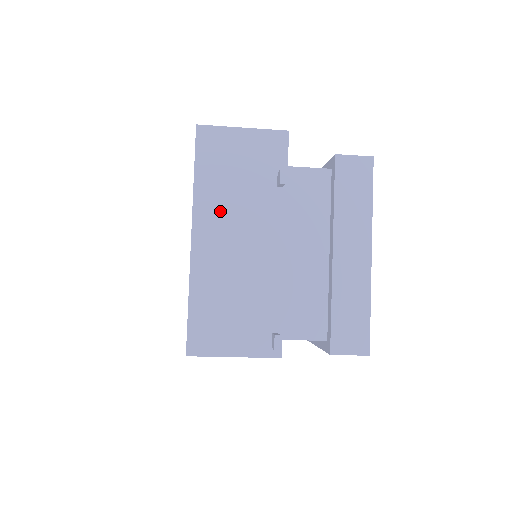
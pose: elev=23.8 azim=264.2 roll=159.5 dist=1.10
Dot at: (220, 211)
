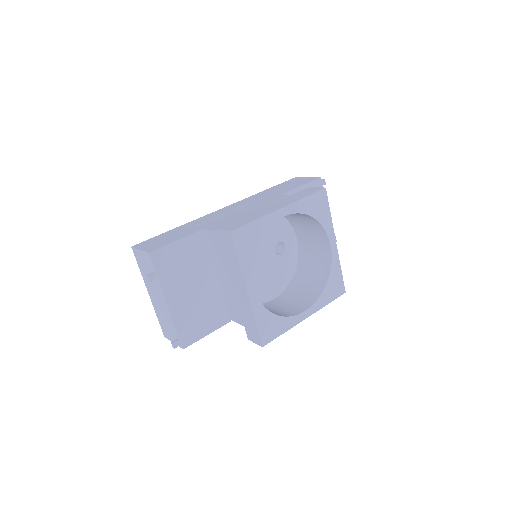
Dot at: (149, 285)
